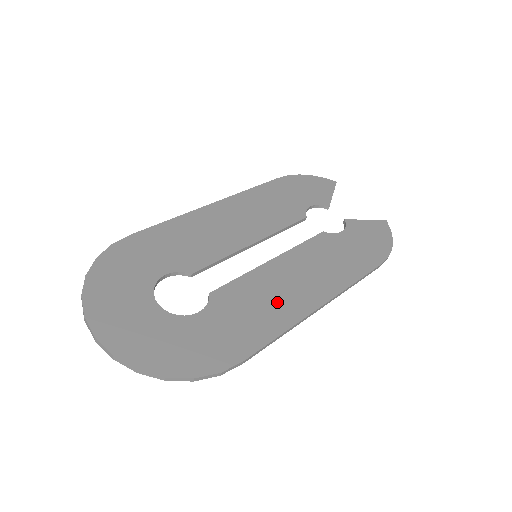
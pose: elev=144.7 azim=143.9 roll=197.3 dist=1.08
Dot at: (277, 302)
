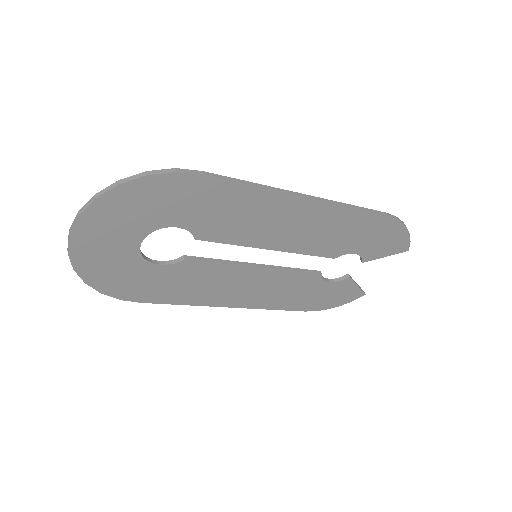
Dot at: (259, 210)
